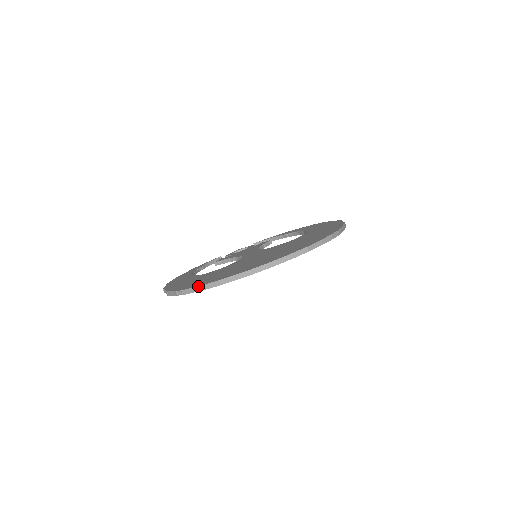
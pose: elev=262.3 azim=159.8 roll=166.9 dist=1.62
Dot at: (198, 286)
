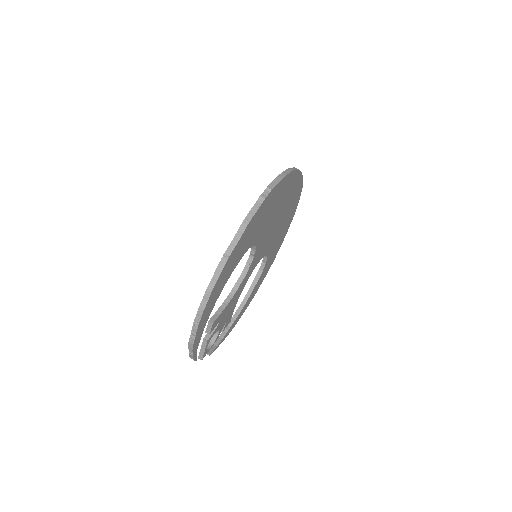
Dot at: (278, 176)
